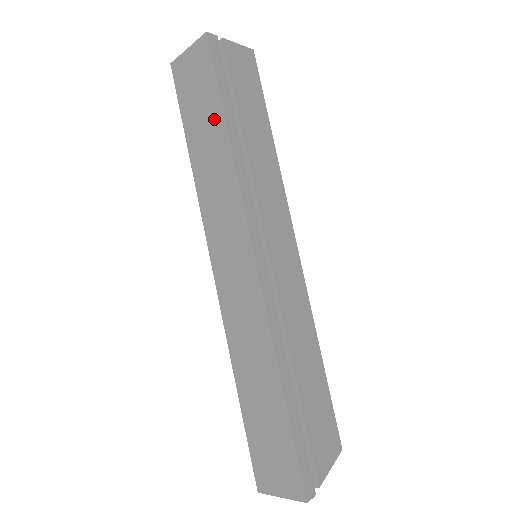
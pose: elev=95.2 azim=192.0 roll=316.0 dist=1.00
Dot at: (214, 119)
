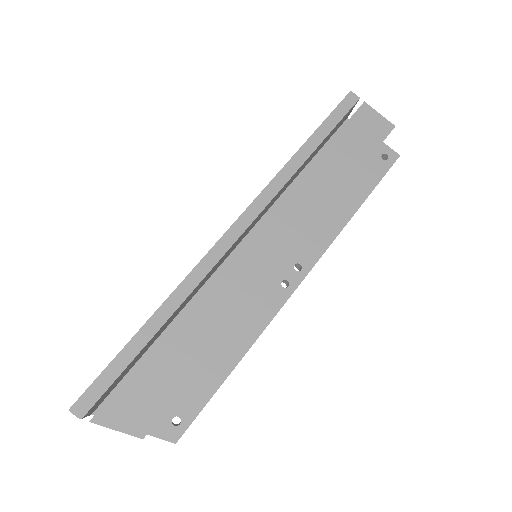
Dot at: occluded
